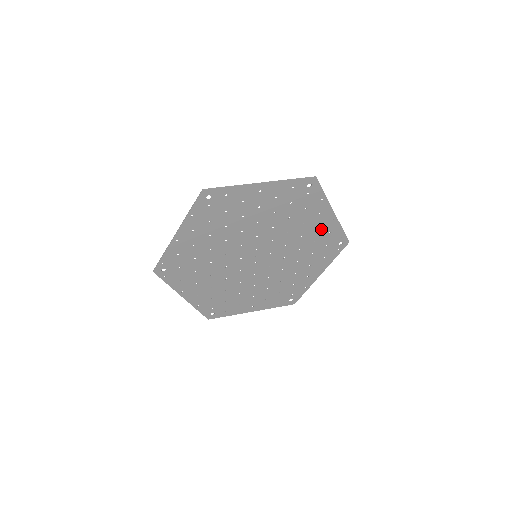
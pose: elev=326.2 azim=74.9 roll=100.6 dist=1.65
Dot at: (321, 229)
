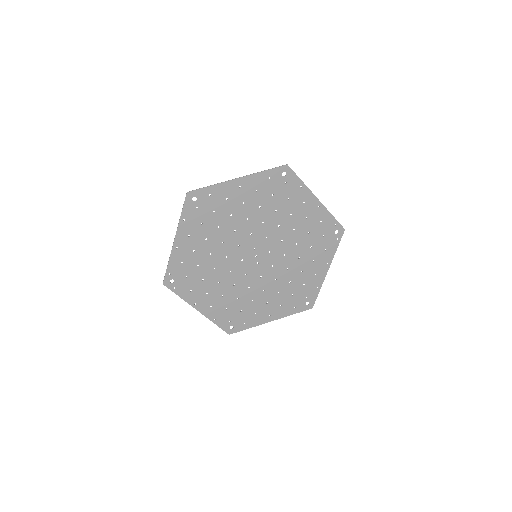
Dot at: (311, 219)
